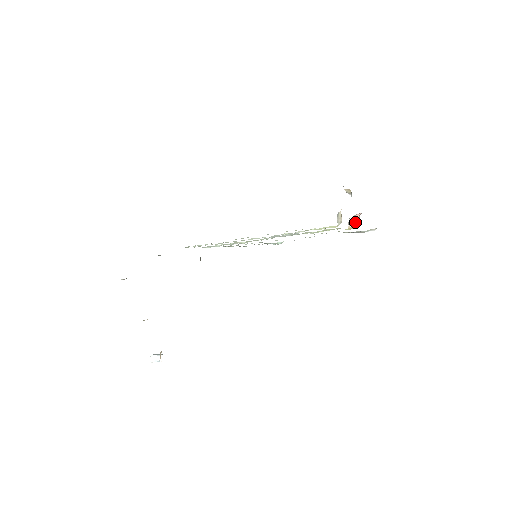
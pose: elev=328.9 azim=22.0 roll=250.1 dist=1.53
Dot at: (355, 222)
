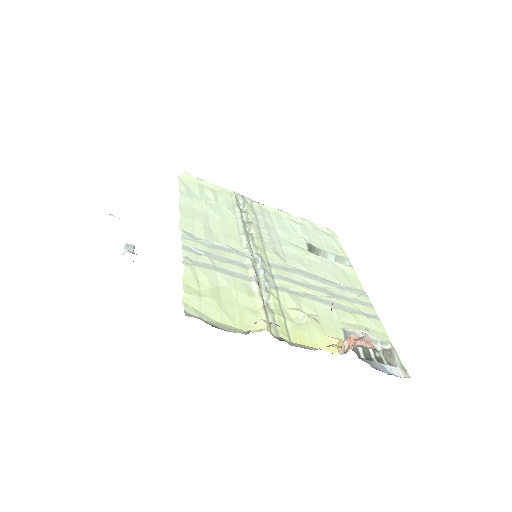
Dot at: occluded
